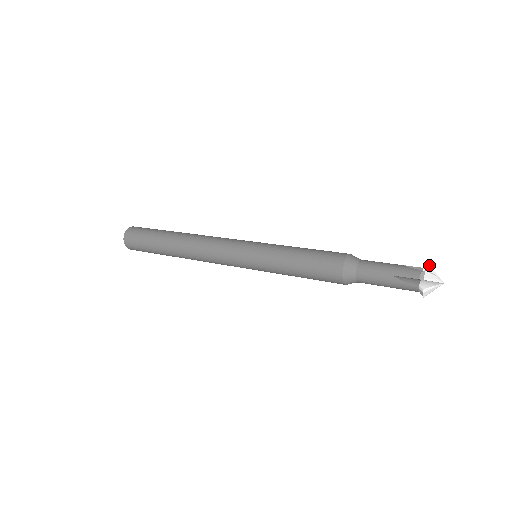
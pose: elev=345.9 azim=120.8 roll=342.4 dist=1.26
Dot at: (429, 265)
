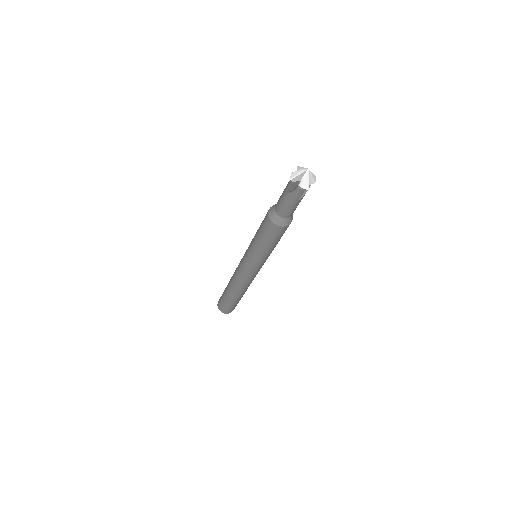
Dot at: (298, 167)
